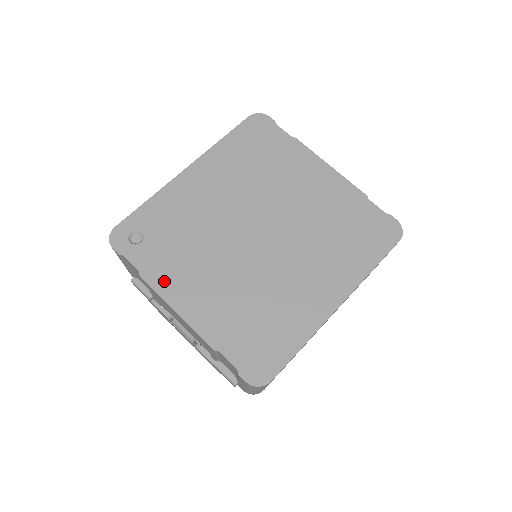
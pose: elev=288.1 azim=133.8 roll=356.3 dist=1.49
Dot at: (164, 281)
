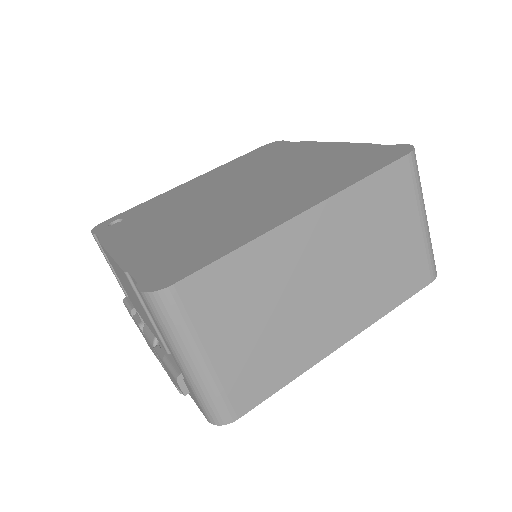
Dot at: (116, 239)
